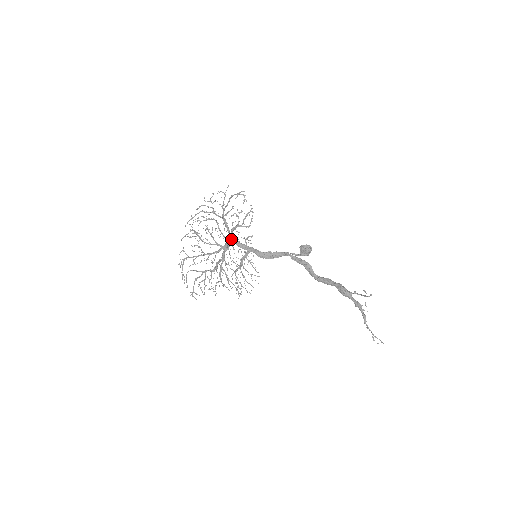
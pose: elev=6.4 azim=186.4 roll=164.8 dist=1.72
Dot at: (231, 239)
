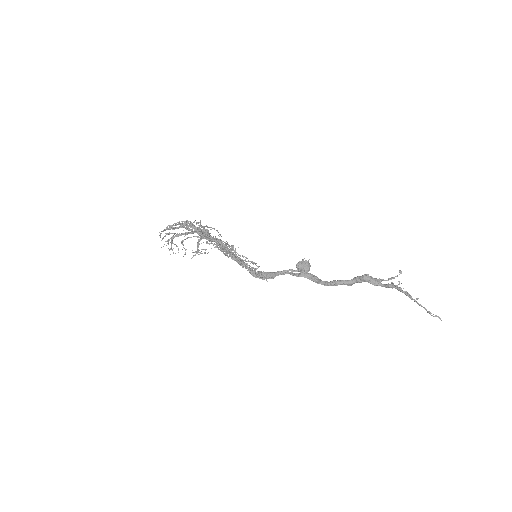
Dot at: occluded
